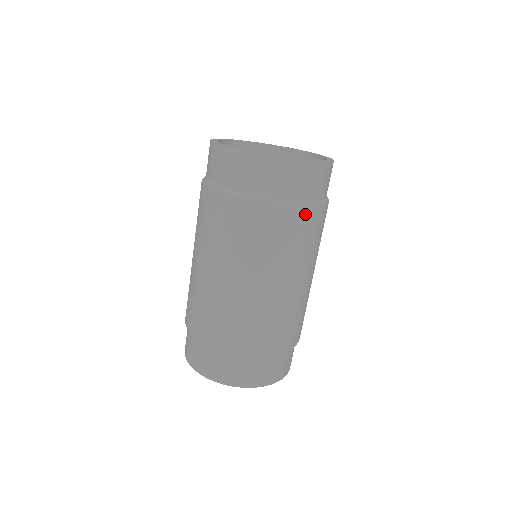
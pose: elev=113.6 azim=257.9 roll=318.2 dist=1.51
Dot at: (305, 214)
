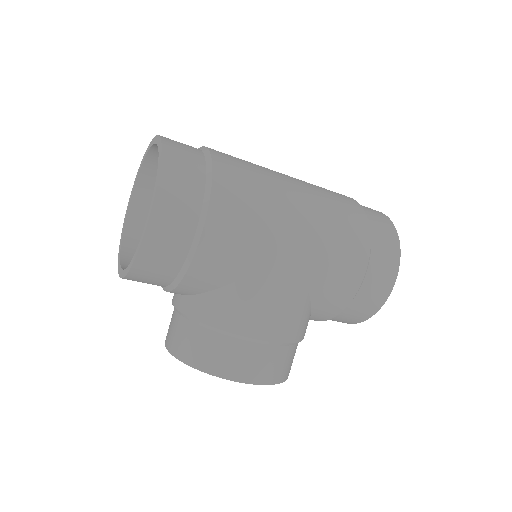
Dot at: (360, 215)
